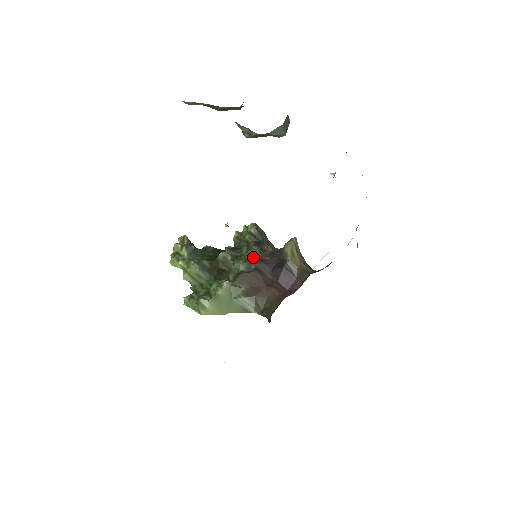
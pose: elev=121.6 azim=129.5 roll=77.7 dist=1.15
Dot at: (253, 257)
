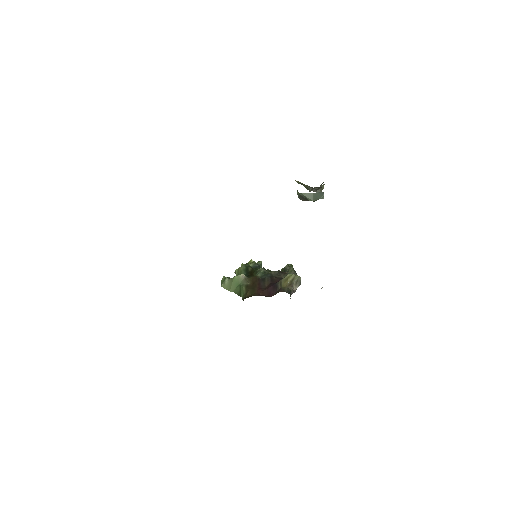
Dot at: (270, 274)
